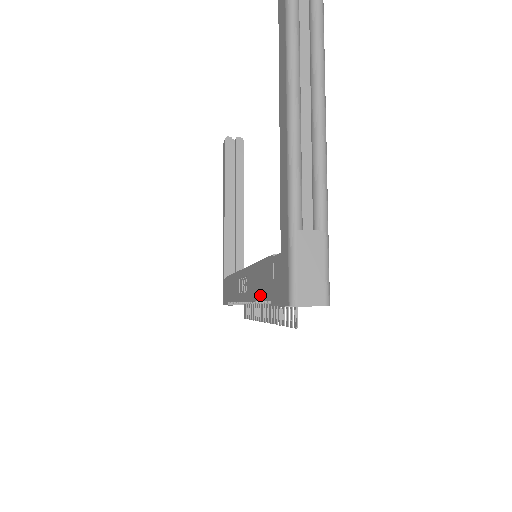
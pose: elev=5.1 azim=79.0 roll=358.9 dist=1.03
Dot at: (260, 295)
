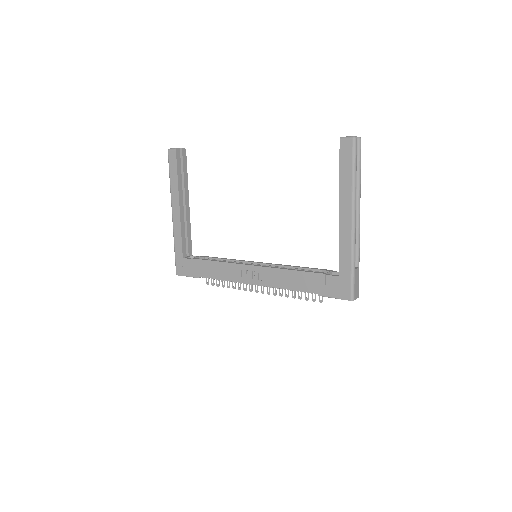
Dot at: (299, 288)
